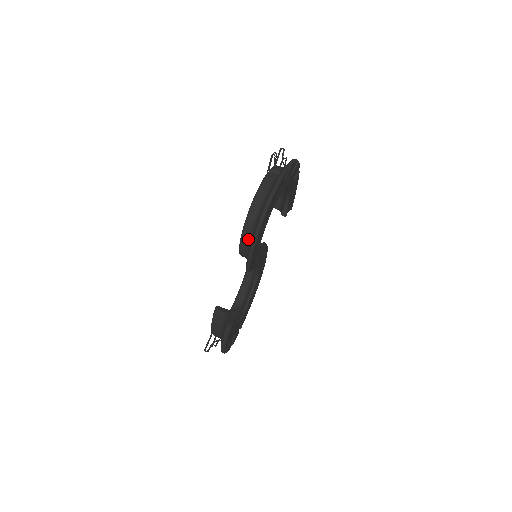
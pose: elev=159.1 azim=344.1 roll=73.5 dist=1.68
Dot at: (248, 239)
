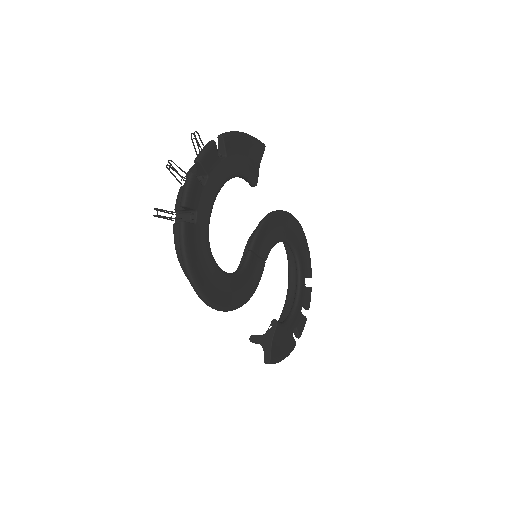
Dot at: occluded
